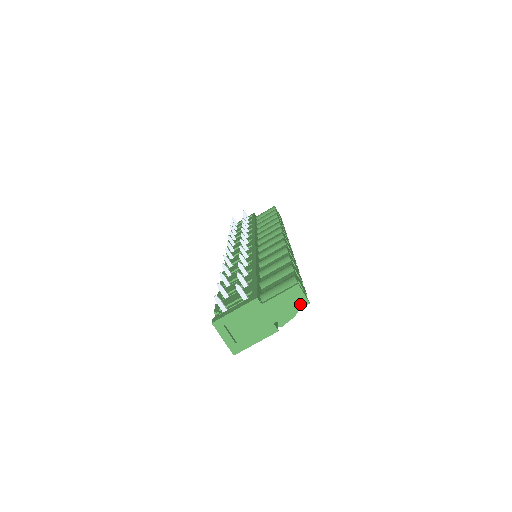
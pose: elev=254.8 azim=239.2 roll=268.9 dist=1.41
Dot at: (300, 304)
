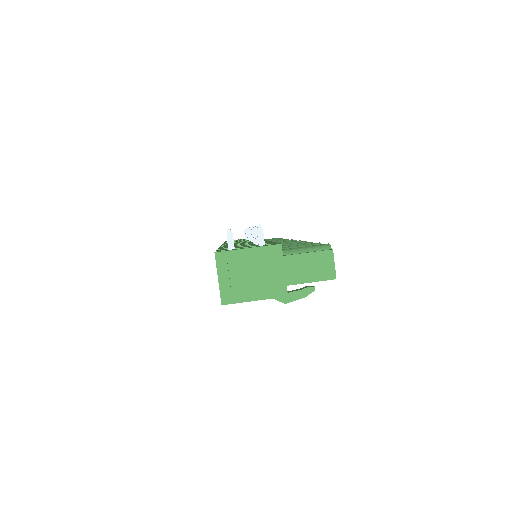
Dot at: (325, 275)
